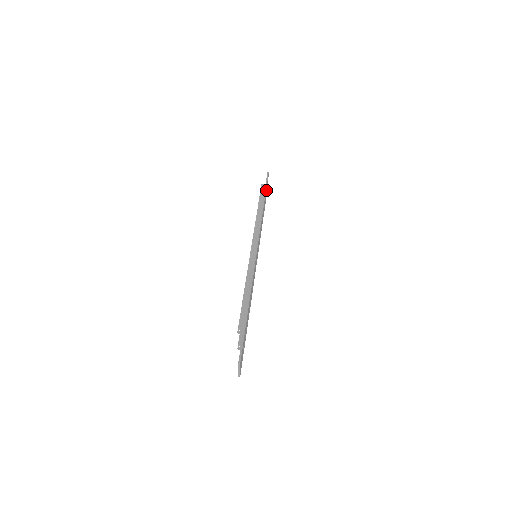
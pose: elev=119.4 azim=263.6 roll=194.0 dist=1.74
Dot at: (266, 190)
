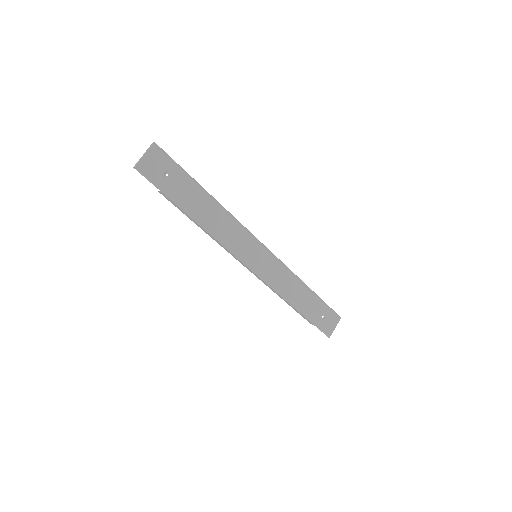
Dot at: (323, 310)
